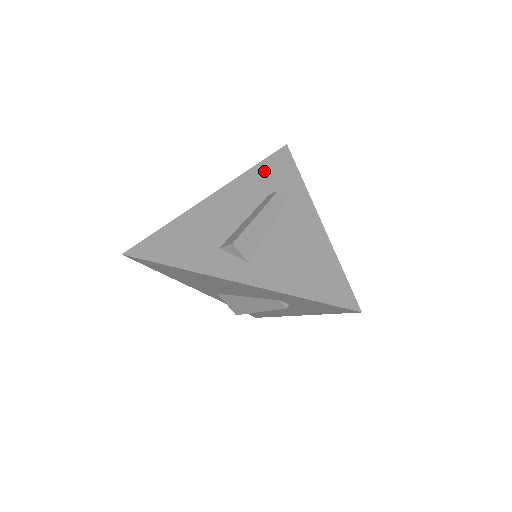
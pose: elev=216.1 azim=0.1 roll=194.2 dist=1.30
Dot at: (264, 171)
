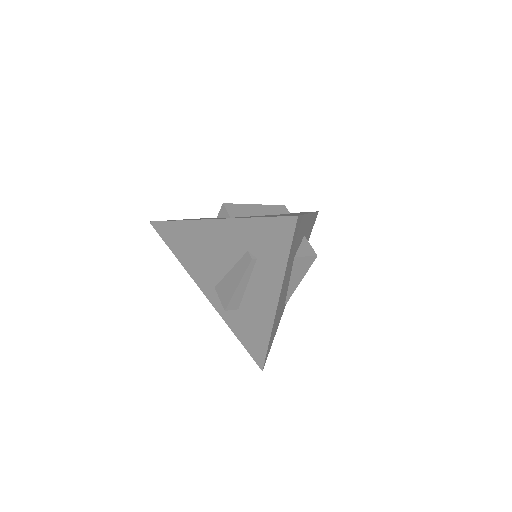
Dot at: occluded
